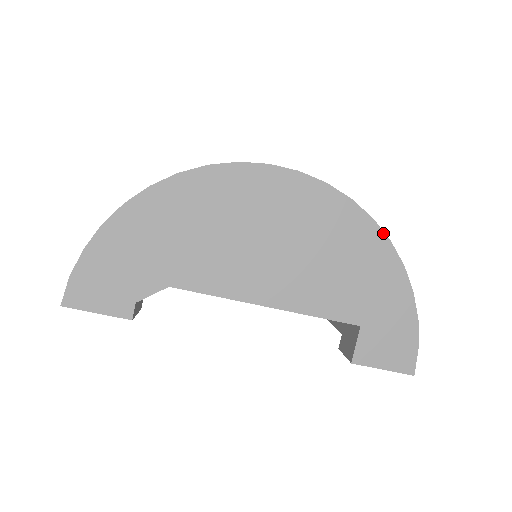
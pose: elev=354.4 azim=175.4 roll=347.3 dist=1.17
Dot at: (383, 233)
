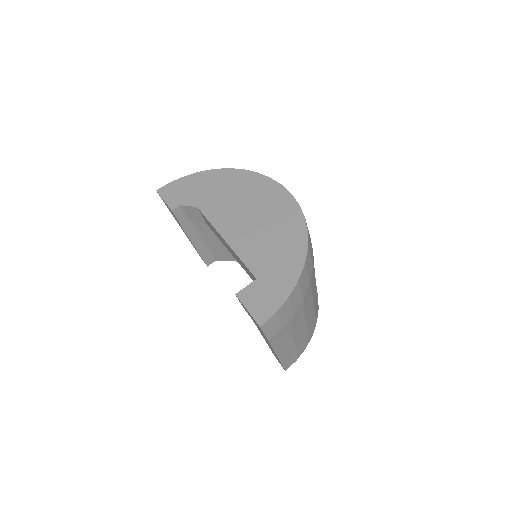
Dot at: (307, 242)
